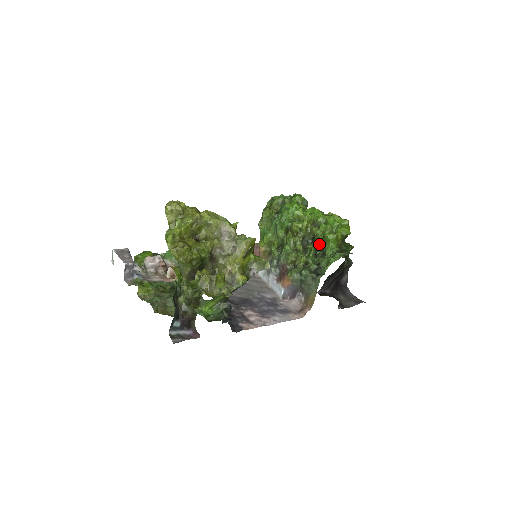
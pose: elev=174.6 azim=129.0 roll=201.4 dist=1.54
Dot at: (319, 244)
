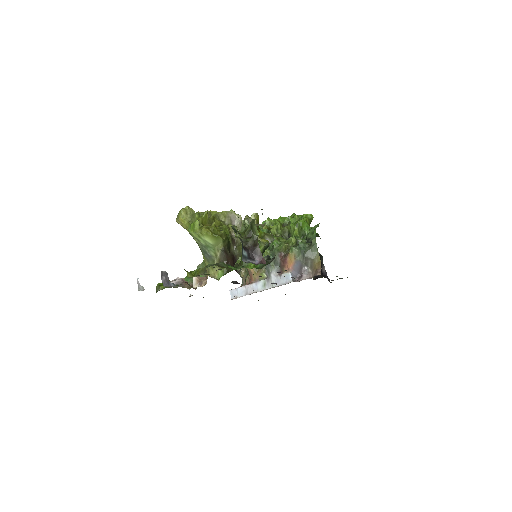
Dot at: (296, 234)
